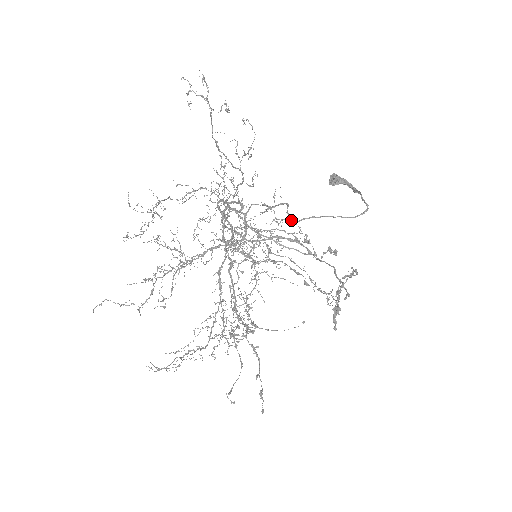
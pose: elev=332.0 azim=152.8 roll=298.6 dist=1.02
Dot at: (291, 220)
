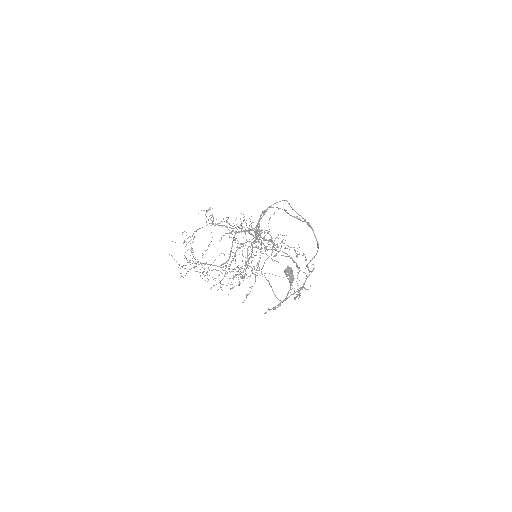
Dot at: occluded
